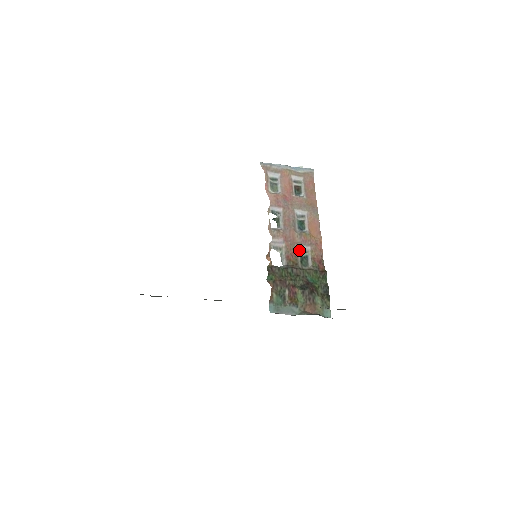
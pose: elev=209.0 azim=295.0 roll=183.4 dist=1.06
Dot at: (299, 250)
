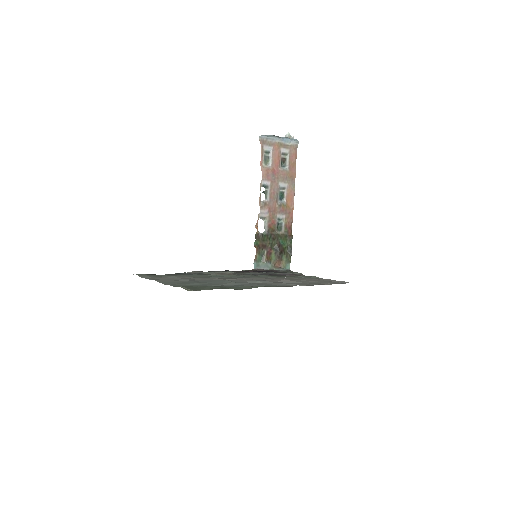
Dot at: (277, 219)
